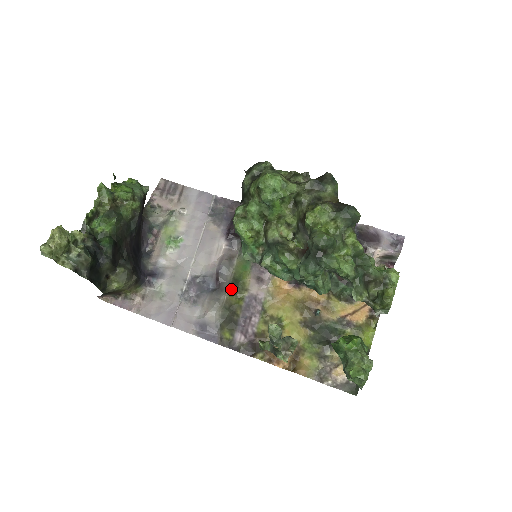
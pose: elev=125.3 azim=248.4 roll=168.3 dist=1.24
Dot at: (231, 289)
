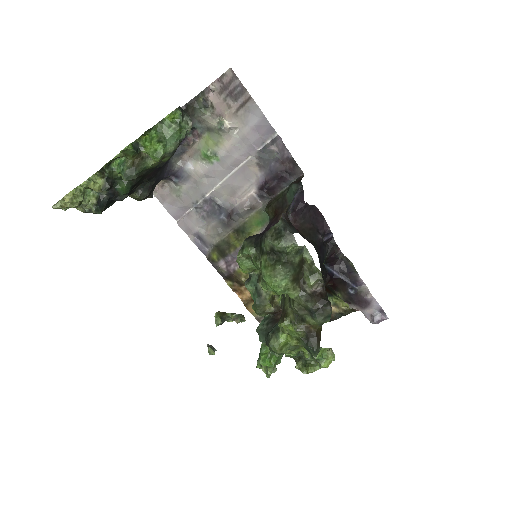
Dot at: (236, 231)
